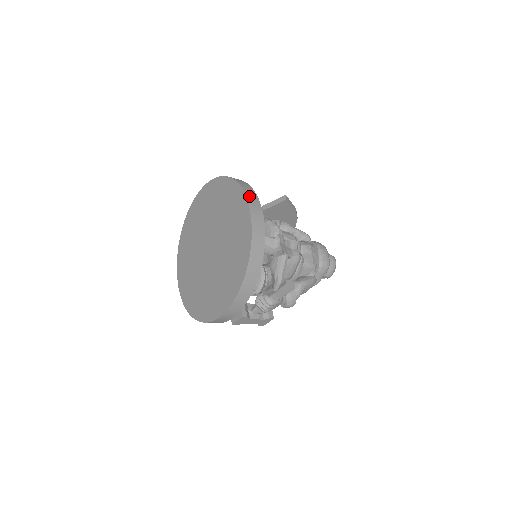
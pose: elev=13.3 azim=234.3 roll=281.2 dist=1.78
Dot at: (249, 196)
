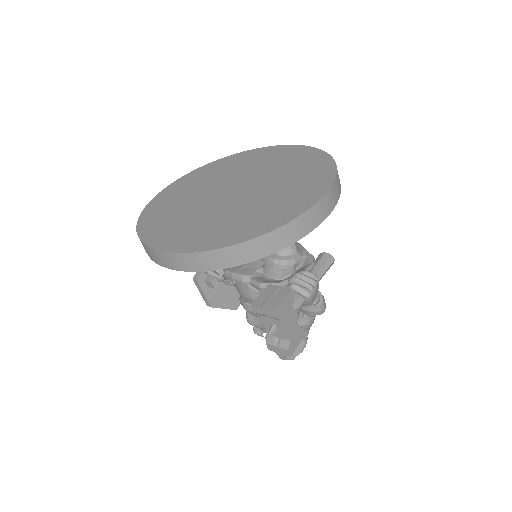
Dot at: occluded
